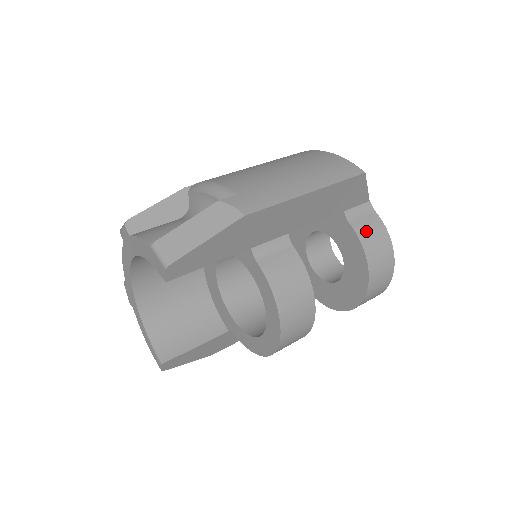
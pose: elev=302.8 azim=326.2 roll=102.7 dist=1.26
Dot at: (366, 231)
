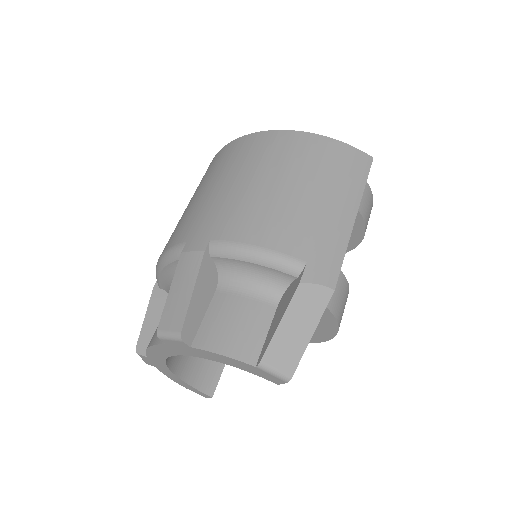
Dot at: occluded
